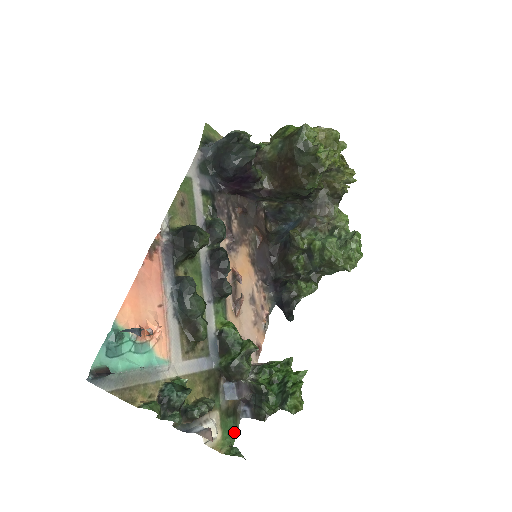
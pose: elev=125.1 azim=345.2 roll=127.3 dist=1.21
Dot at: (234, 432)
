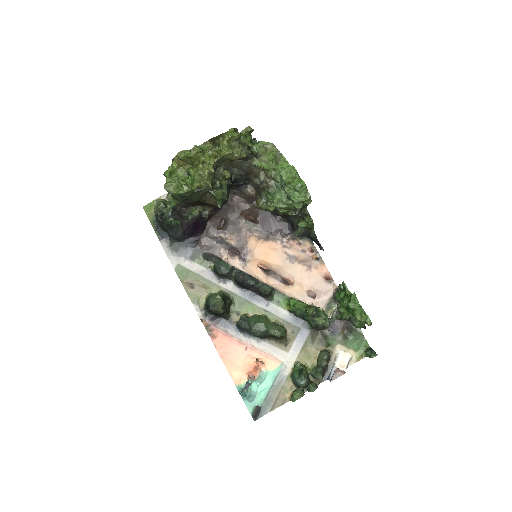
Dot at: (362, 338)
